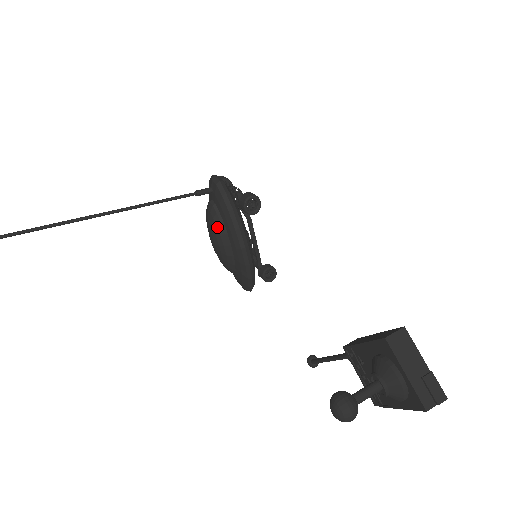
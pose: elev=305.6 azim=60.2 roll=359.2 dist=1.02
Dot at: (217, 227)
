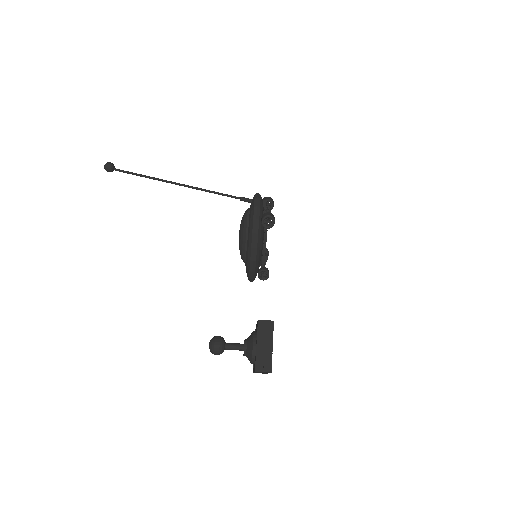
Dot at: (244, 226)
